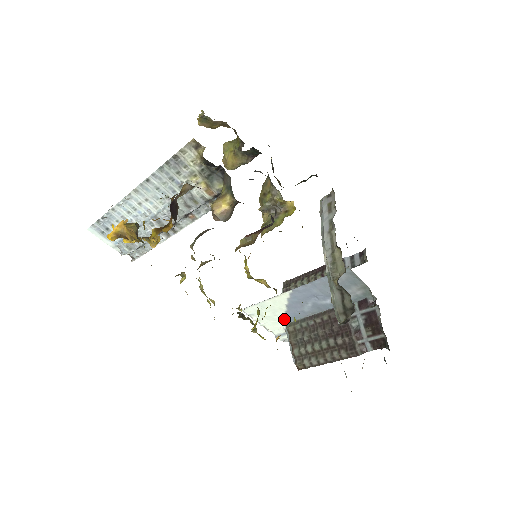
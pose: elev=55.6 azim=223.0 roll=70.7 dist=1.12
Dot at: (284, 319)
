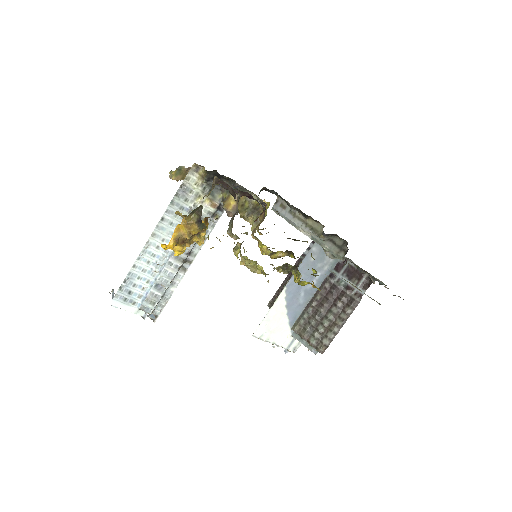
Dot at: (288, 324)
